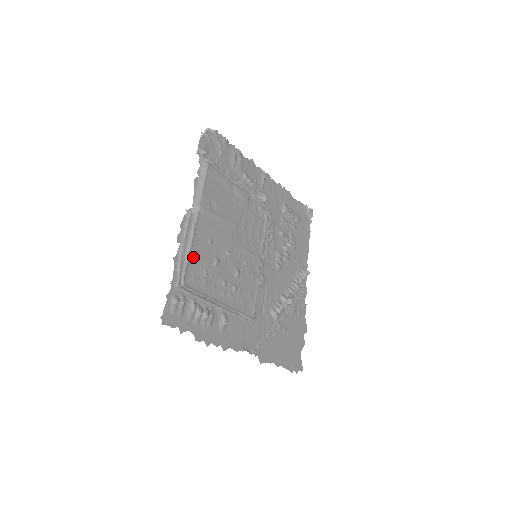
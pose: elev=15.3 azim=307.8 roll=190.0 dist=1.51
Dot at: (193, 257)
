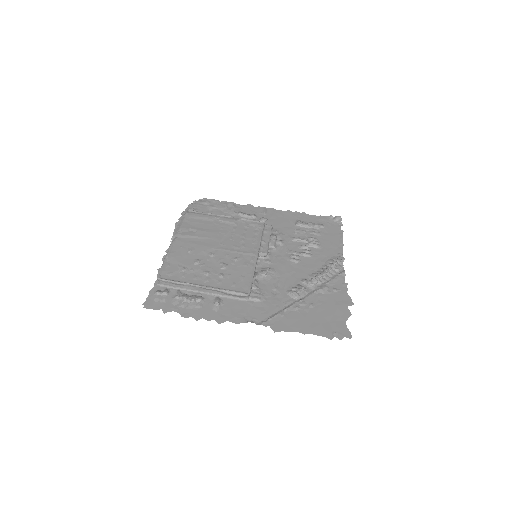
Dot at: (170, 262)
